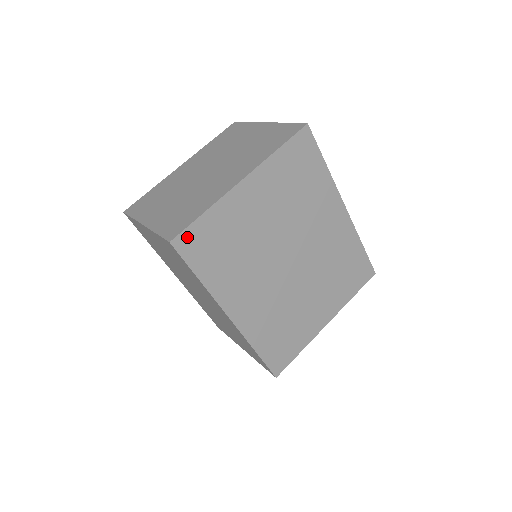
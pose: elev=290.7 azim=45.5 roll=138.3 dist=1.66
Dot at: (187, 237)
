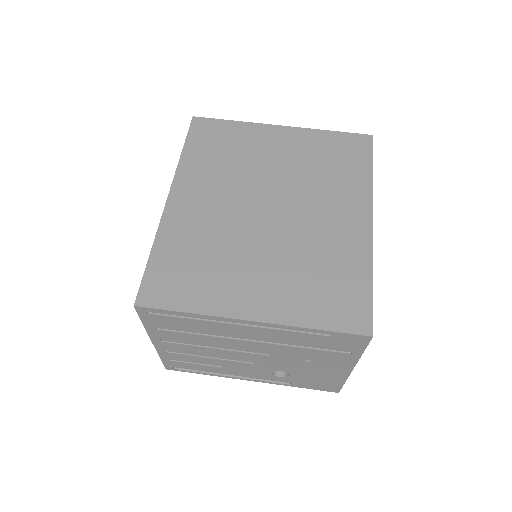
Dot at: (206, 123)
